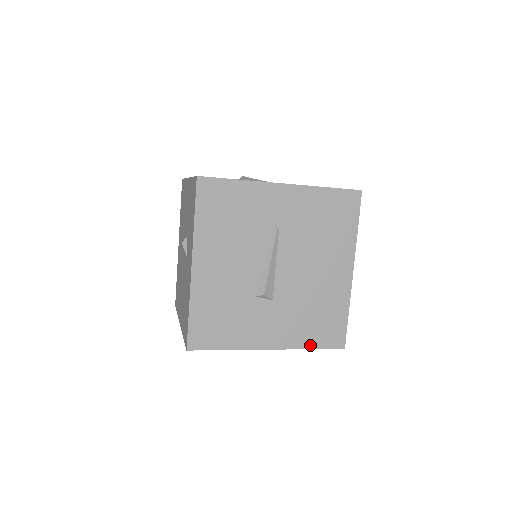
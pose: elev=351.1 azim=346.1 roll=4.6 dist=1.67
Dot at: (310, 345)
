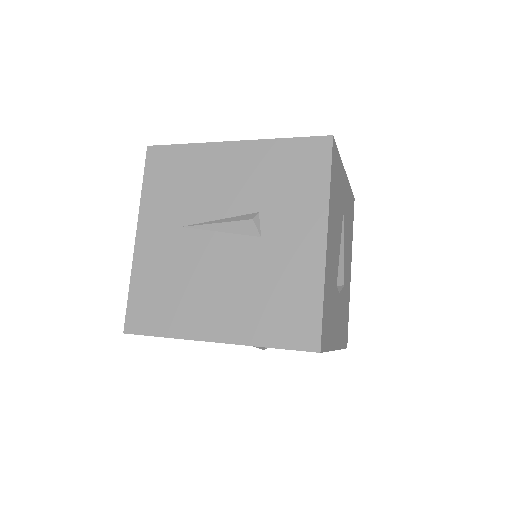
Dot at: (343, 344)
